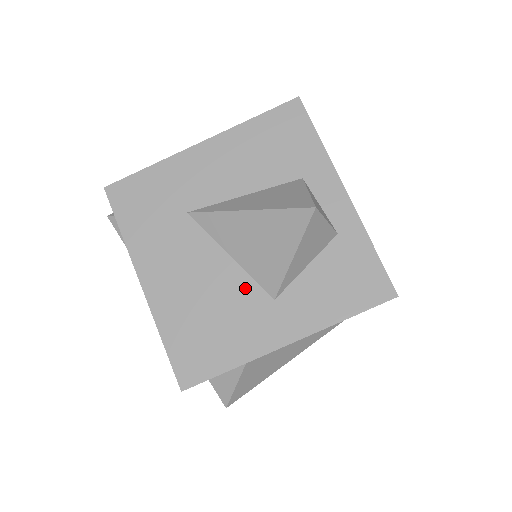
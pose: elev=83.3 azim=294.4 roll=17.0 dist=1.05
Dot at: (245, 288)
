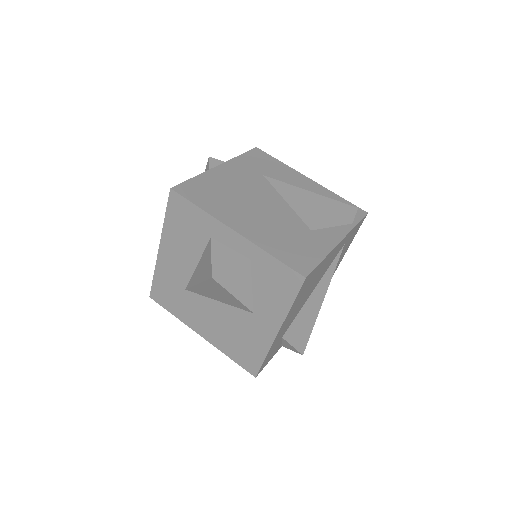
Dot at: (237, 314)
